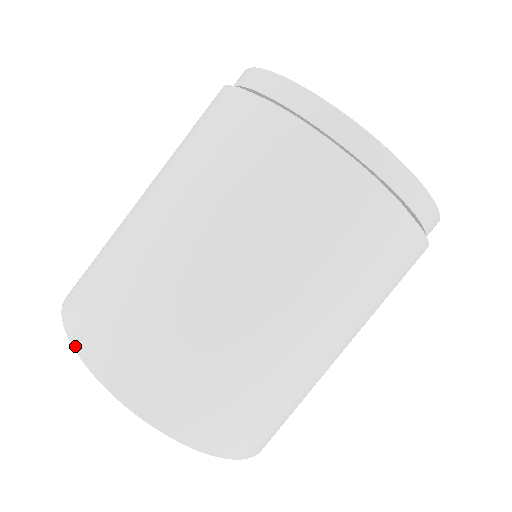
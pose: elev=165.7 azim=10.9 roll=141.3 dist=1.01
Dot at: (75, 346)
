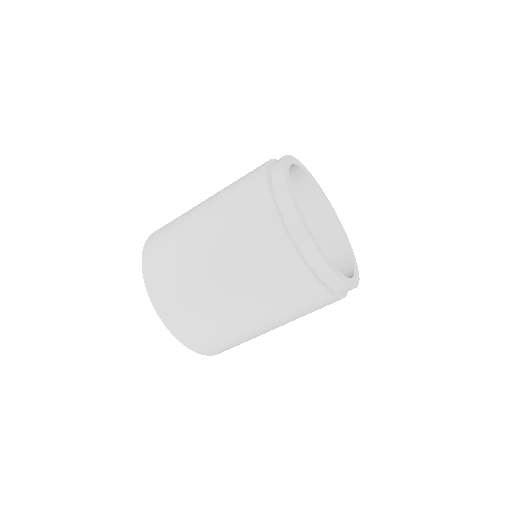
Dot at: (142, 260)
